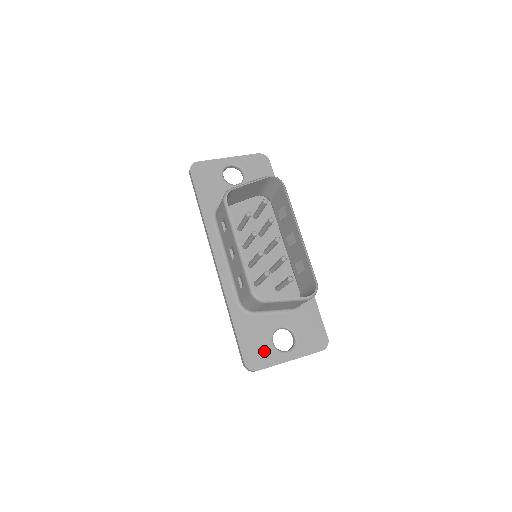
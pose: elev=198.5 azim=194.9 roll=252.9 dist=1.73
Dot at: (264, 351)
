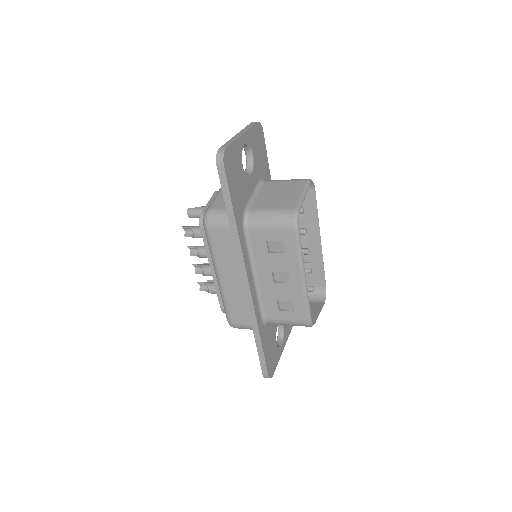
Dot at: (274, 354)
